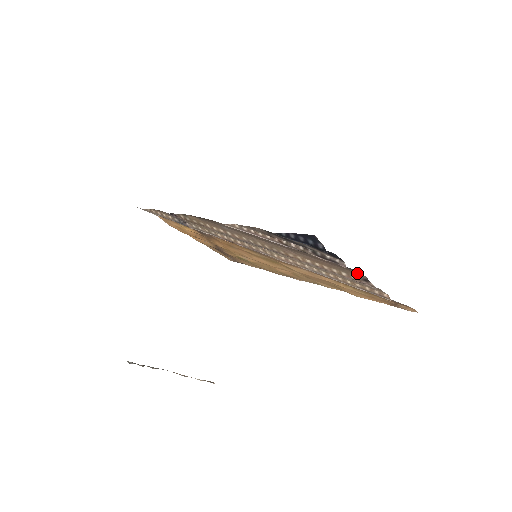
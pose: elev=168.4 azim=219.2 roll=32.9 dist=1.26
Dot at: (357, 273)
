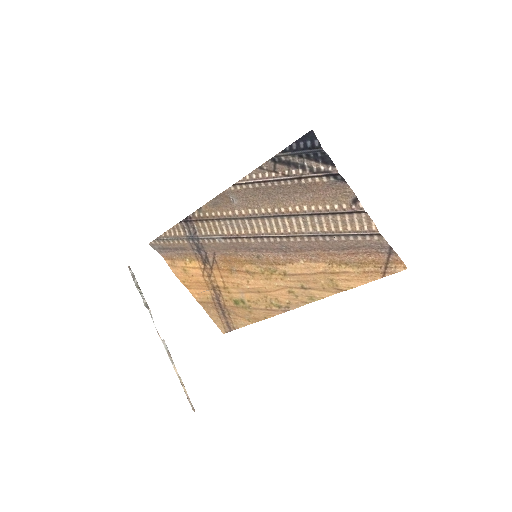
Dot at: (347, 192)
